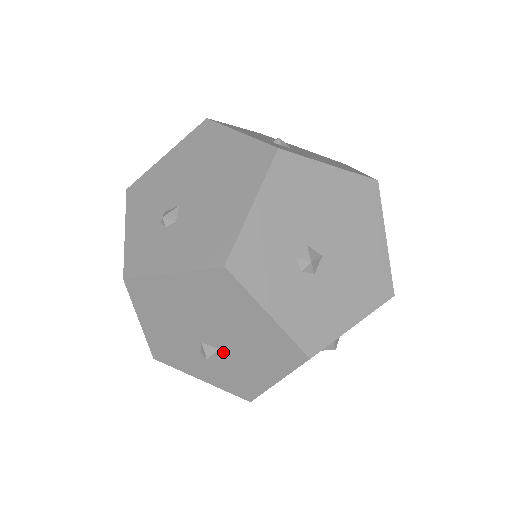
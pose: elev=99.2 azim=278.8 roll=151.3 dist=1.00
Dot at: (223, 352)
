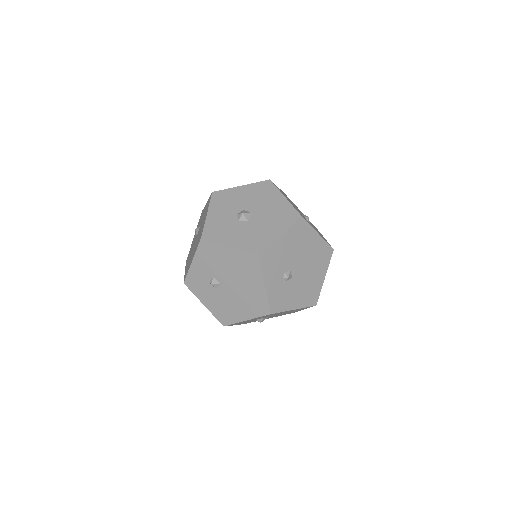
Dot at: occluded
